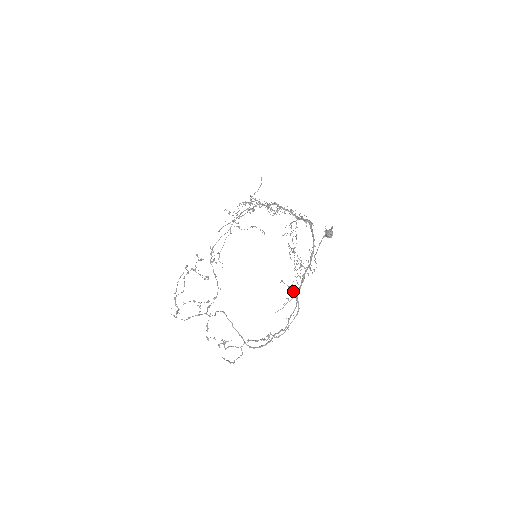
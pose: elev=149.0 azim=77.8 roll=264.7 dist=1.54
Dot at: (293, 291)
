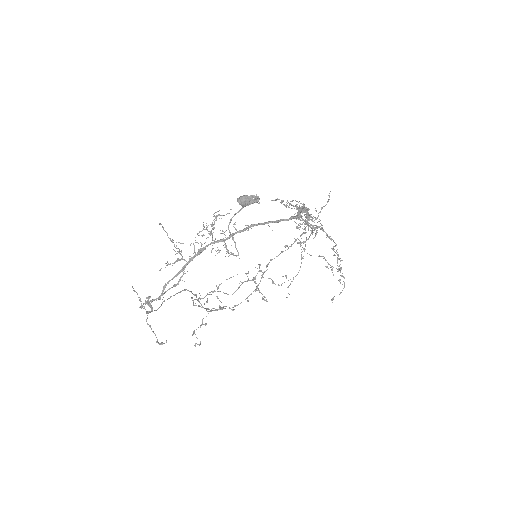
Dot at: (179, 251)
